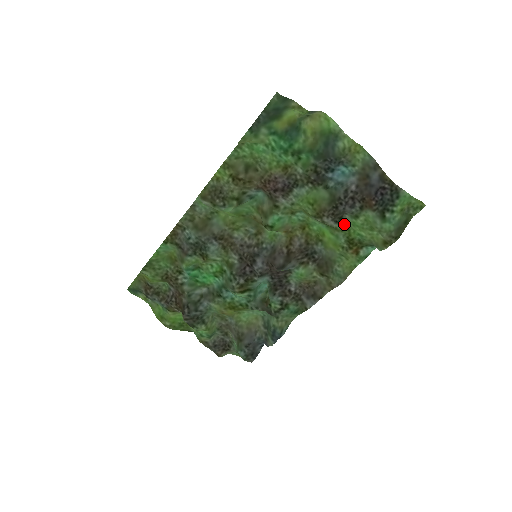
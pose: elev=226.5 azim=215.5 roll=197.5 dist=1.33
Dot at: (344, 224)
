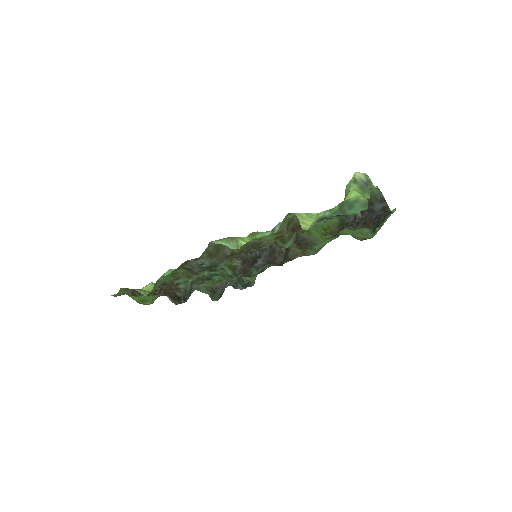
Dot at: occluded
